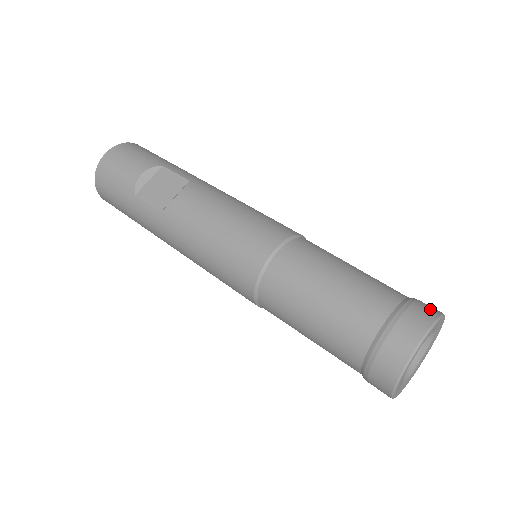
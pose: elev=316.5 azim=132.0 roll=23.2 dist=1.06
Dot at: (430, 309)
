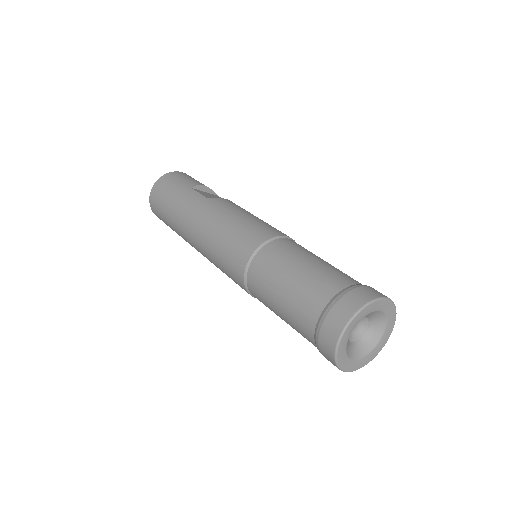
Dot at: occluded
